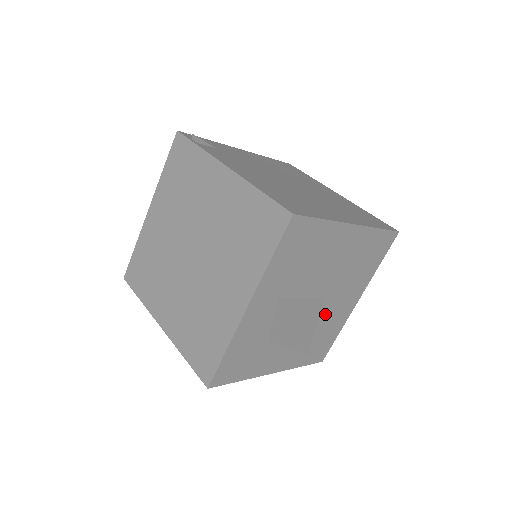
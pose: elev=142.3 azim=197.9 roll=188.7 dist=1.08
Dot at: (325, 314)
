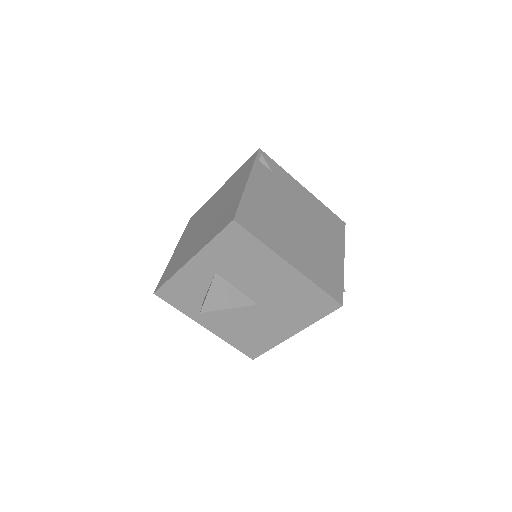
Dot at: (258, 319)
